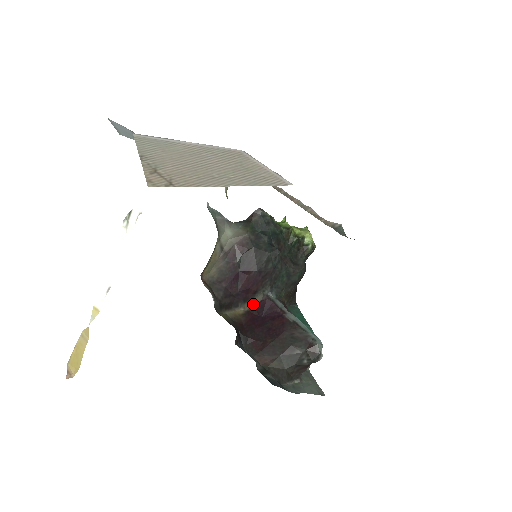
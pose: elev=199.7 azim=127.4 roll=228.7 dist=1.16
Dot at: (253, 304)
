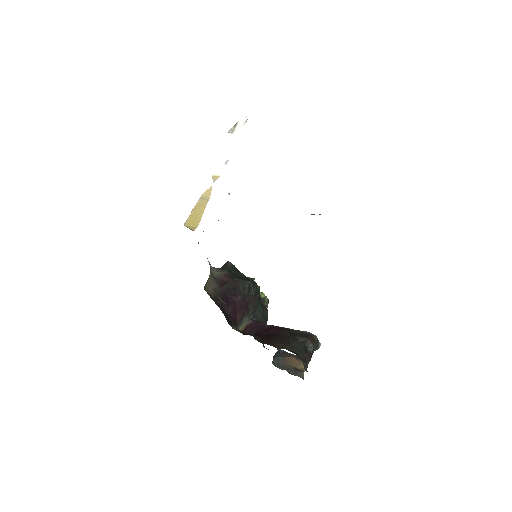
Dot at: (241, 329)
